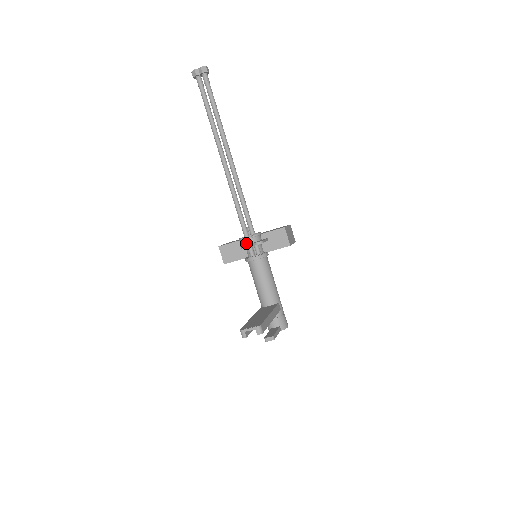
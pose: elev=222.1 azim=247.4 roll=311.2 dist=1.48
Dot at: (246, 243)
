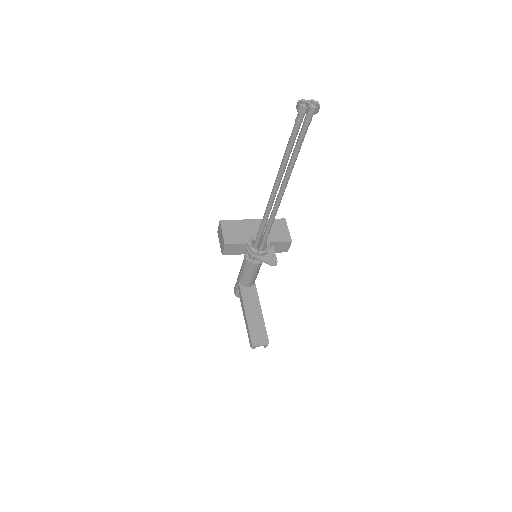
Dot at: (258, 255)
